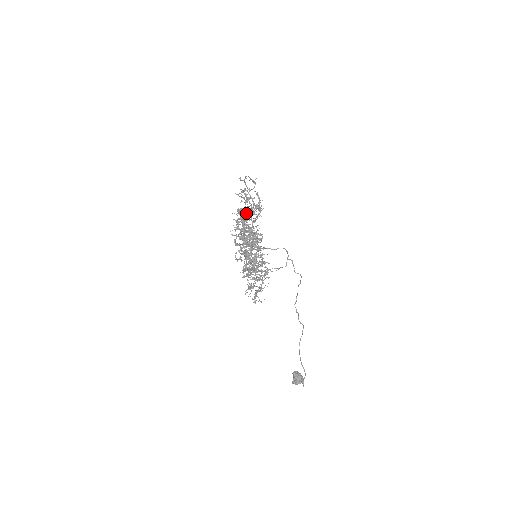
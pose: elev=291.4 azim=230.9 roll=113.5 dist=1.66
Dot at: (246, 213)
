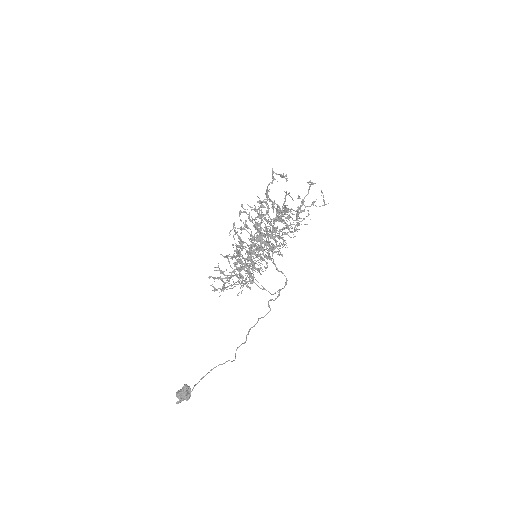
Dot at: occluded
